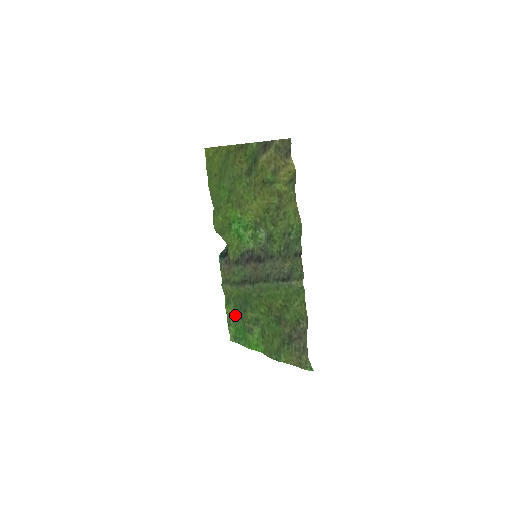
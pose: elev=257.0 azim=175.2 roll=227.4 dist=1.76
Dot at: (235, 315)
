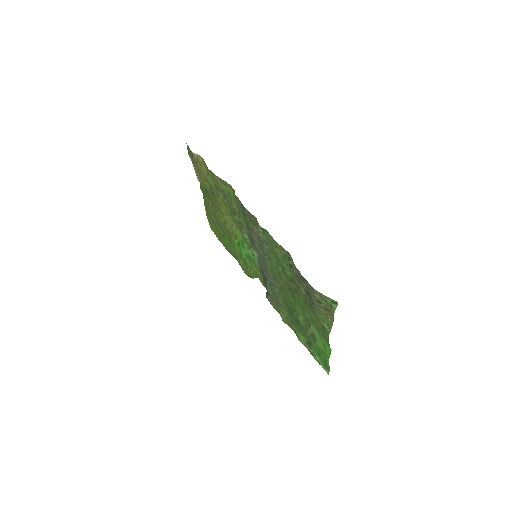
Dot at: (306, 339)
